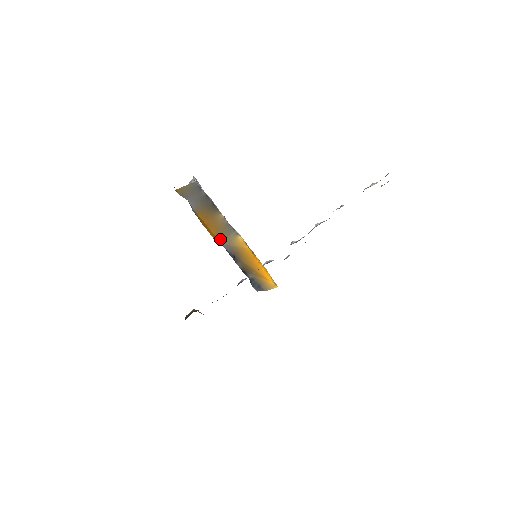
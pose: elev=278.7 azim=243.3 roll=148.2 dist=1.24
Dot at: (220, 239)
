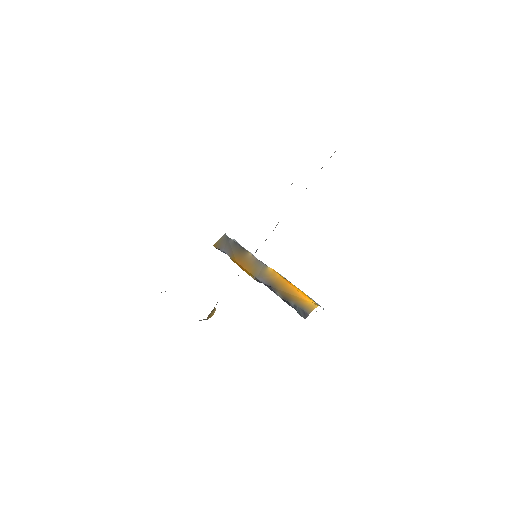
Dot at: (255, 274)
